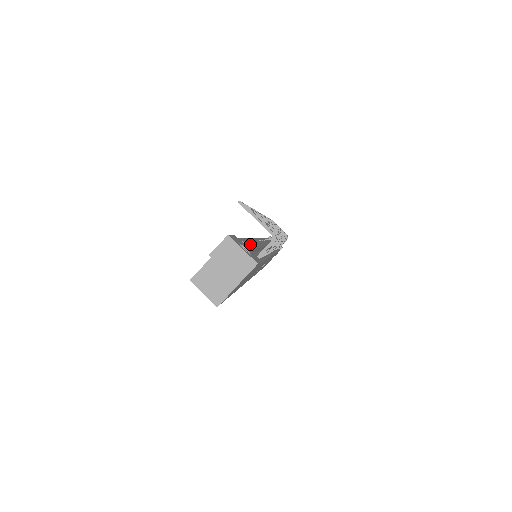
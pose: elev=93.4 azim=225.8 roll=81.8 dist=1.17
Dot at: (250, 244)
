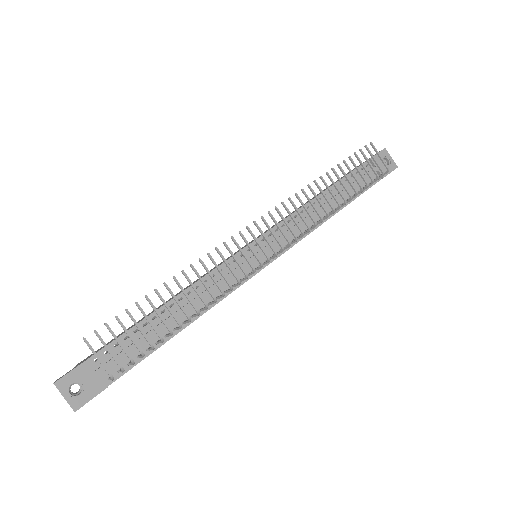
Dot at: (168, 312)
